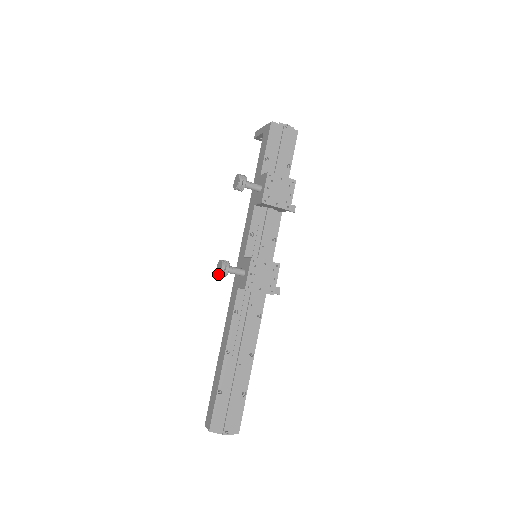
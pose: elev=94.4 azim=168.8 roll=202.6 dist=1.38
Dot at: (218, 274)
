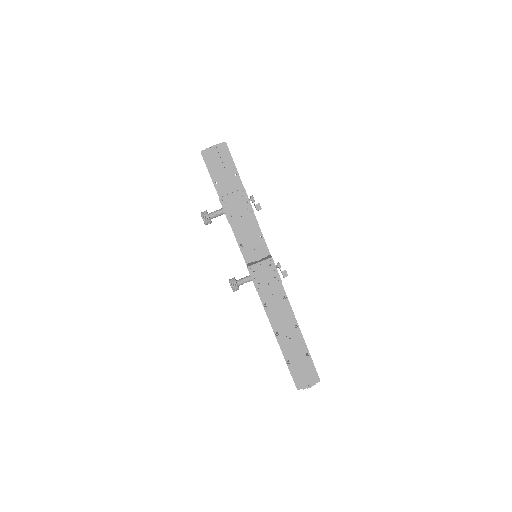
Dot at: (233, 291)
